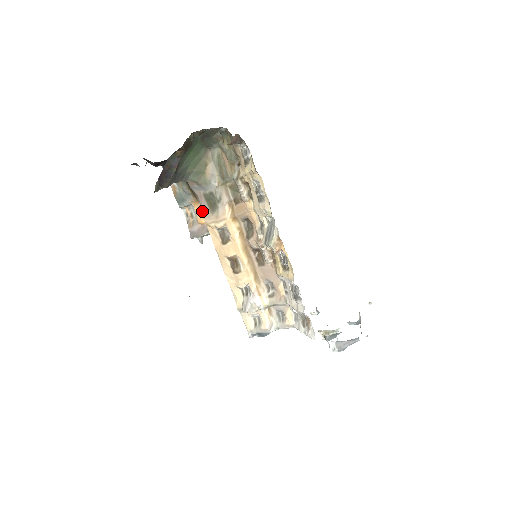
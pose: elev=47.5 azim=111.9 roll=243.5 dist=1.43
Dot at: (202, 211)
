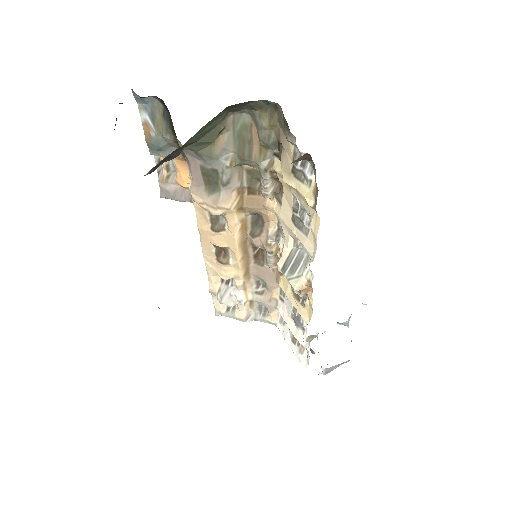
Dot at: (191, 183)
